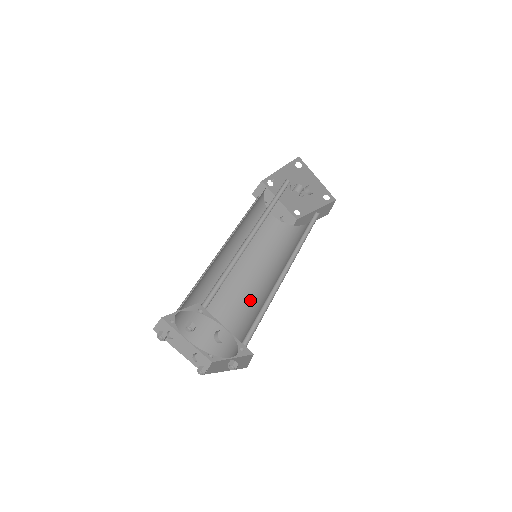
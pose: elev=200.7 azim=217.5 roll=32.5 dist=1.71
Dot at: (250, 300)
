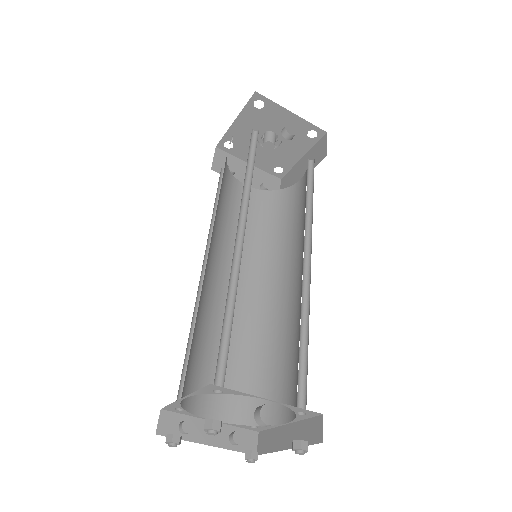
Dot at: (272, 319)
